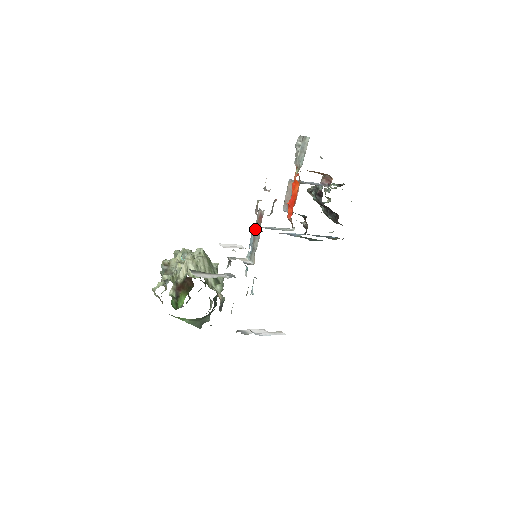
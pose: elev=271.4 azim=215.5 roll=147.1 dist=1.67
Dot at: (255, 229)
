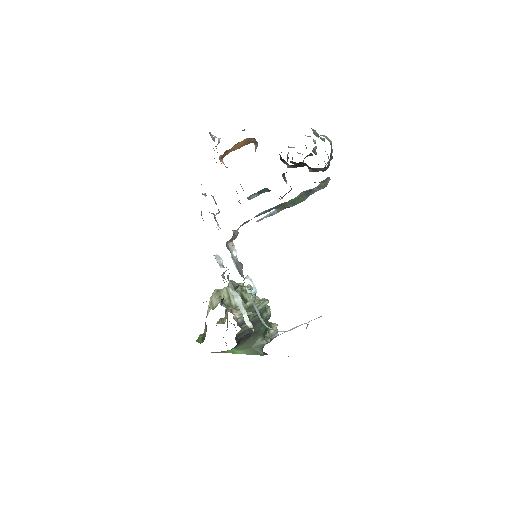
Dot at: occluded
